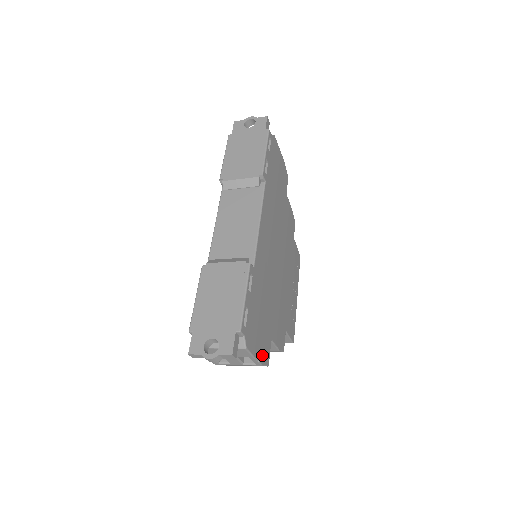
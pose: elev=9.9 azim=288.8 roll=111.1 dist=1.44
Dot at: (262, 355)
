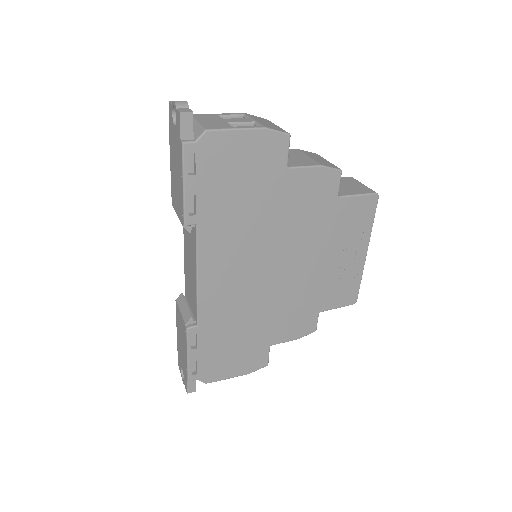
Dot at: (247, 368)
